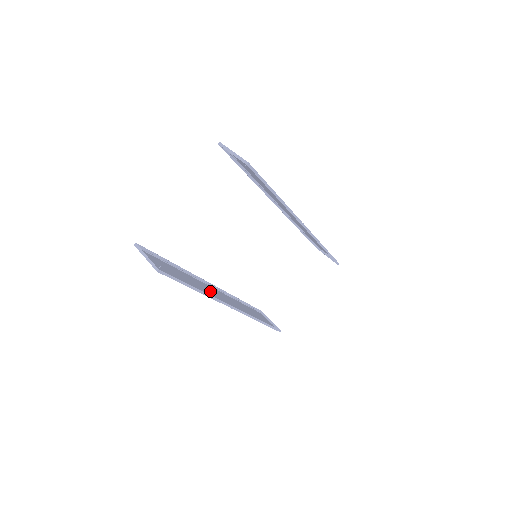
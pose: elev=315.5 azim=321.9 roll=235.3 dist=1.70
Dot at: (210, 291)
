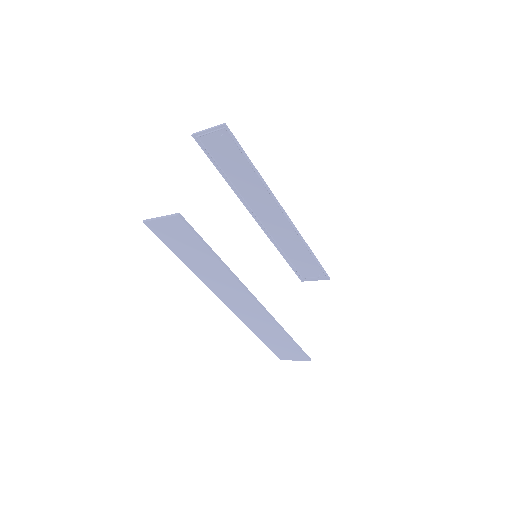
Dot at: (227, 289)
